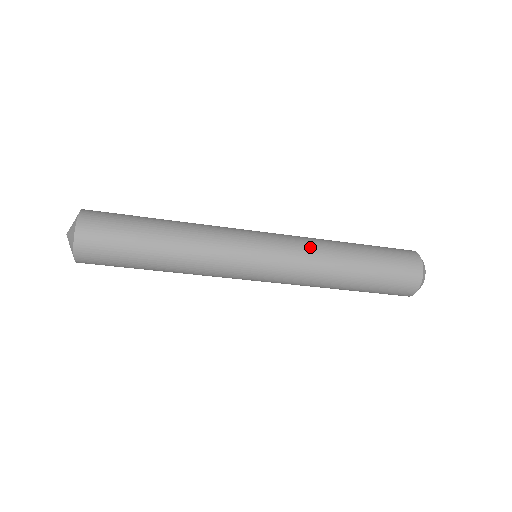
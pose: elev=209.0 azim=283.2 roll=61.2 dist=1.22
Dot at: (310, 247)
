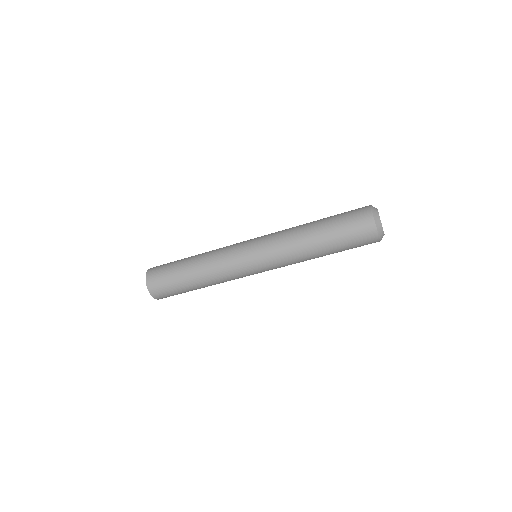
Dot at: (282, 240)
